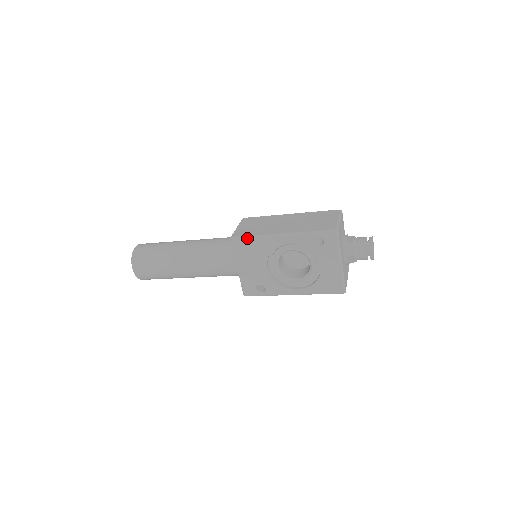
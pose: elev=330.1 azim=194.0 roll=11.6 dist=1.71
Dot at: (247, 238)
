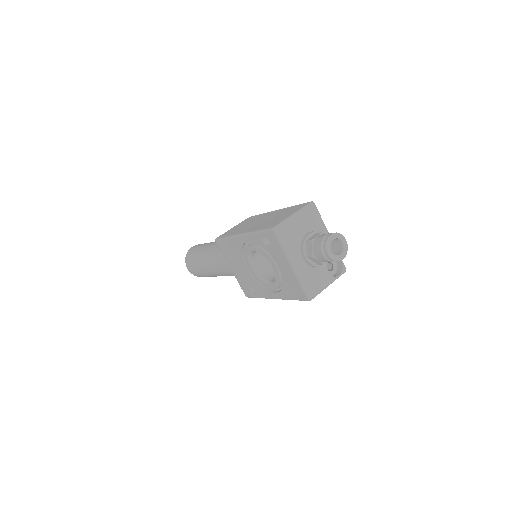
Dot at: (223, 239)
